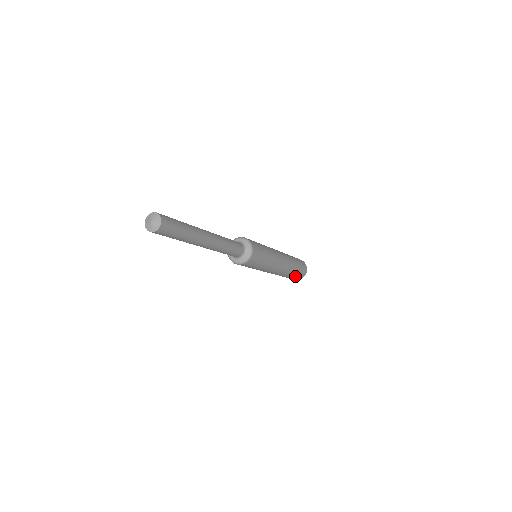
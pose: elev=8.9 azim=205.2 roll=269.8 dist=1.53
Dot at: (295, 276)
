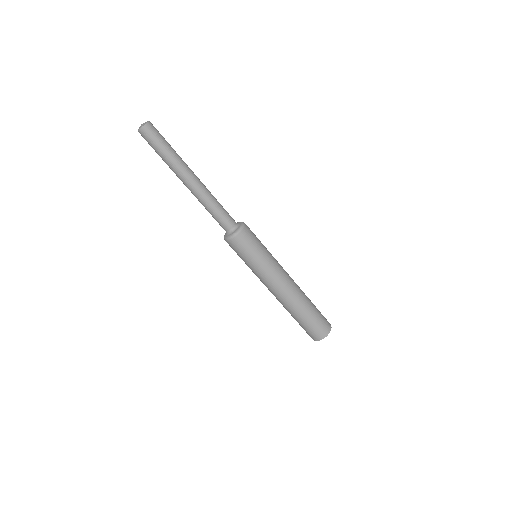
Dot at: (317, 318)
